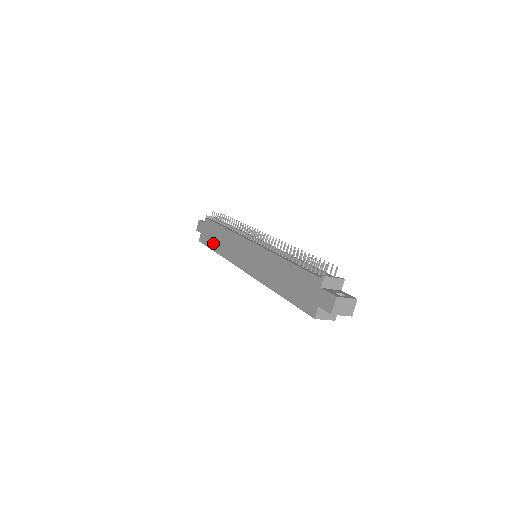
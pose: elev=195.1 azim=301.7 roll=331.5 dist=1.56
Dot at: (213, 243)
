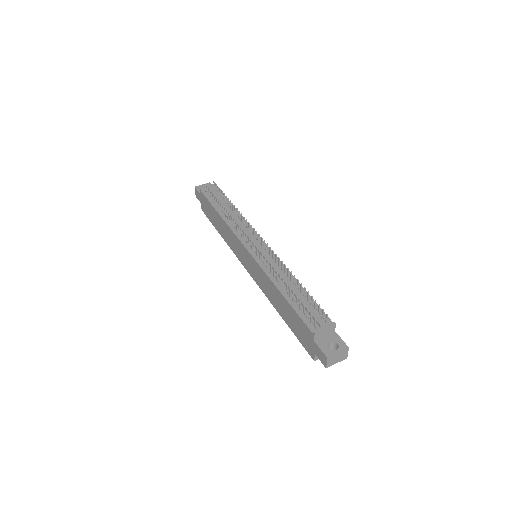
Dot at: (214, 223)
